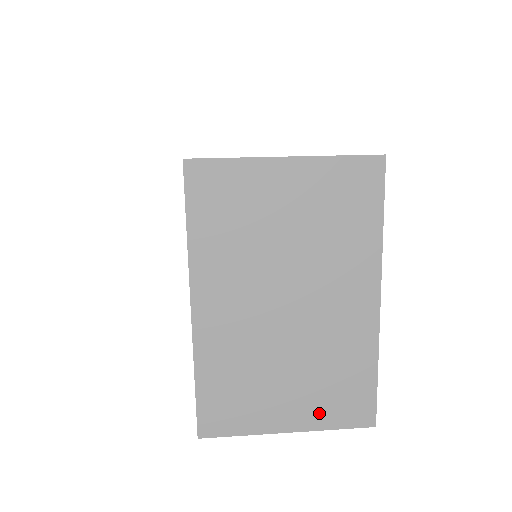
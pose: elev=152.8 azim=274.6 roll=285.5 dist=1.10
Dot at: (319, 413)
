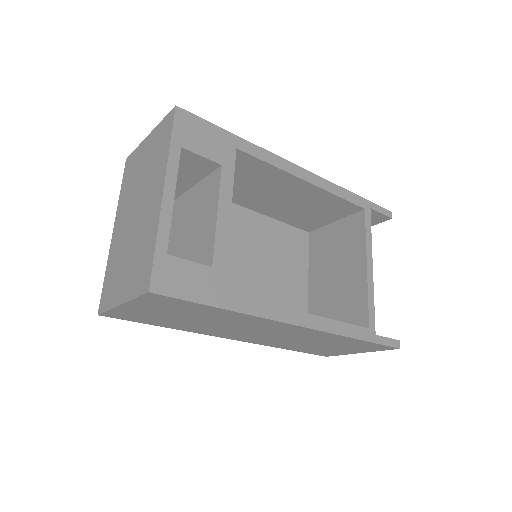
Dot at: (132, 286)
